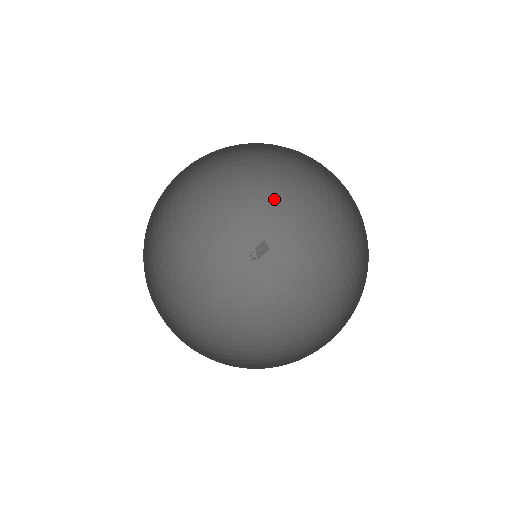
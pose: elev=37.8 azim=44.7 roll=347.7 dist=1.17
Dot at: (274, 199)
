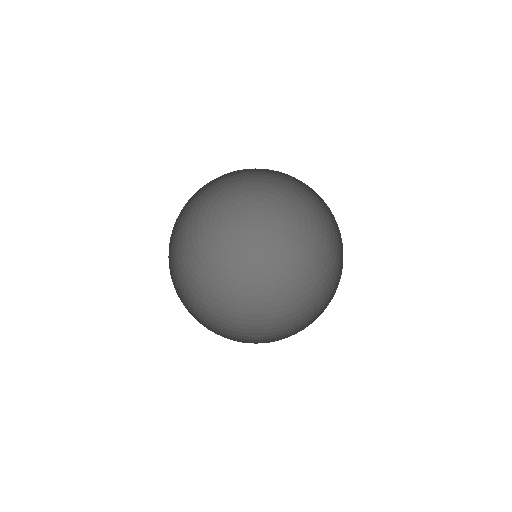
Dot at: (279, 210)
